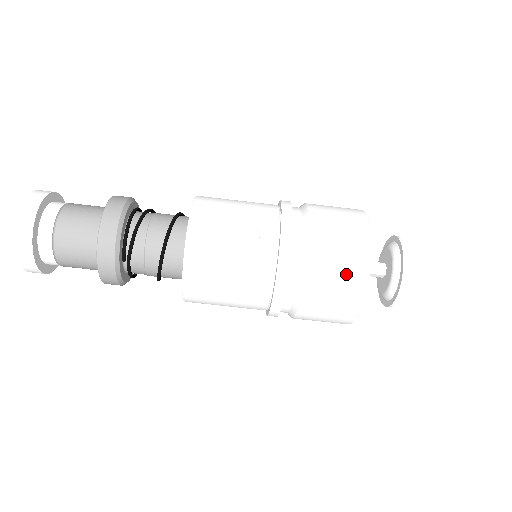
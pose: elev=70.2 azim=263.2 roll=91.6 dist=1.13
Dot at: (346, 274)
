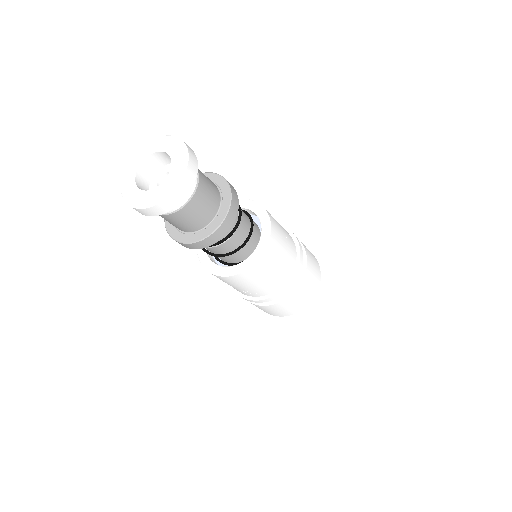
Dot at: occluded
